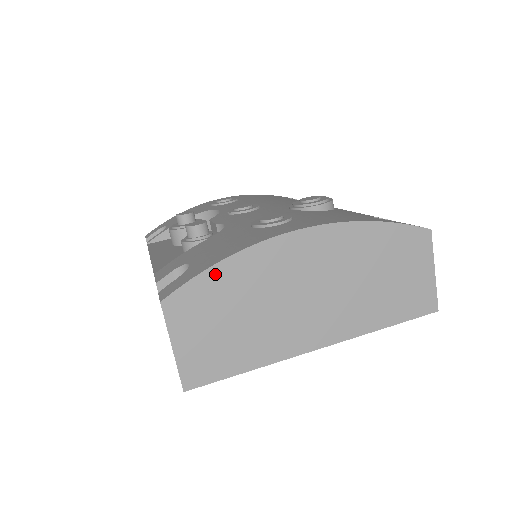
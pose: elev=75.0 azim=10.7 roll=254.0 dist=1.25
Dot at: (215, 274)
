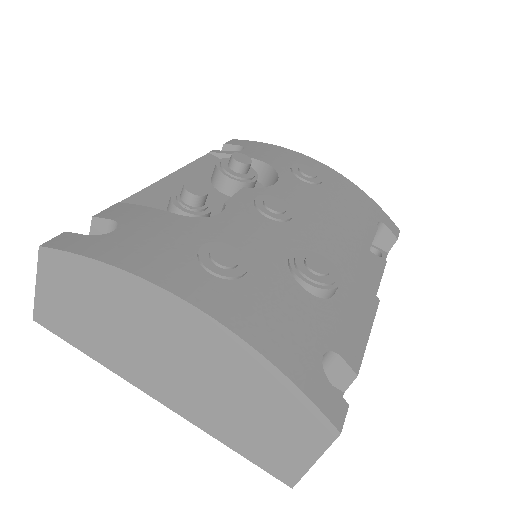
Dot at: (94, 267)
